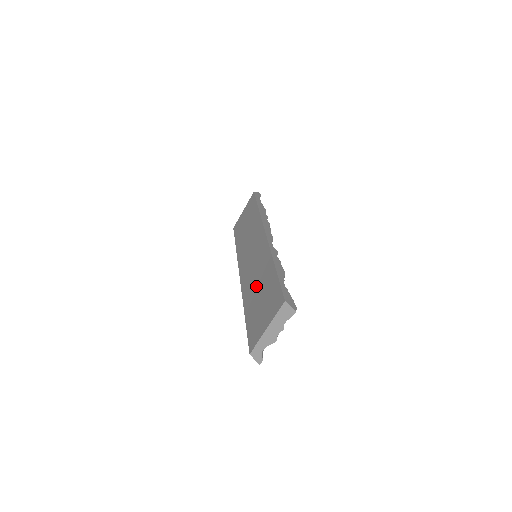
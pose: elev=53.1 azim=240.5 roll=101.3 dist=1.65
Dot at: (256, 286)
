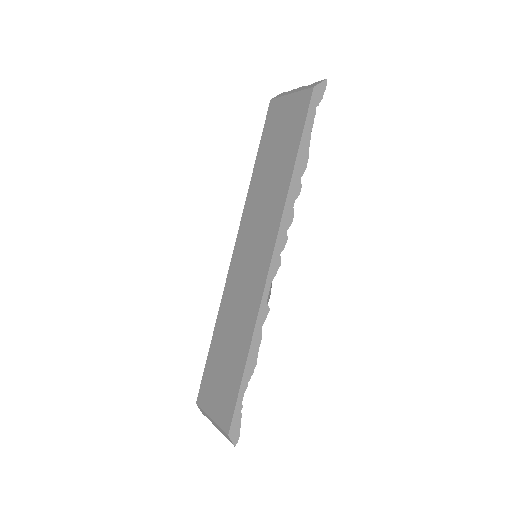
Dot at: (230, 331)
